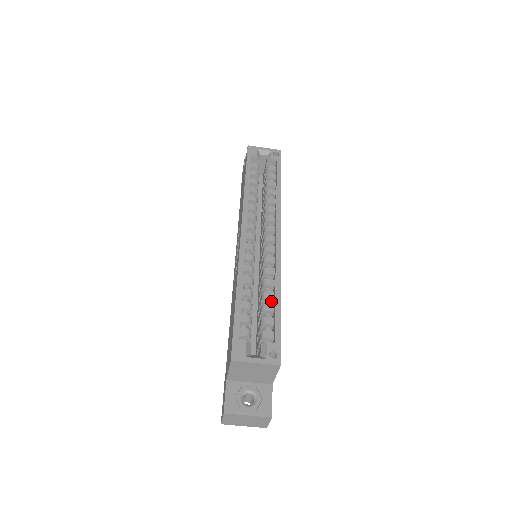
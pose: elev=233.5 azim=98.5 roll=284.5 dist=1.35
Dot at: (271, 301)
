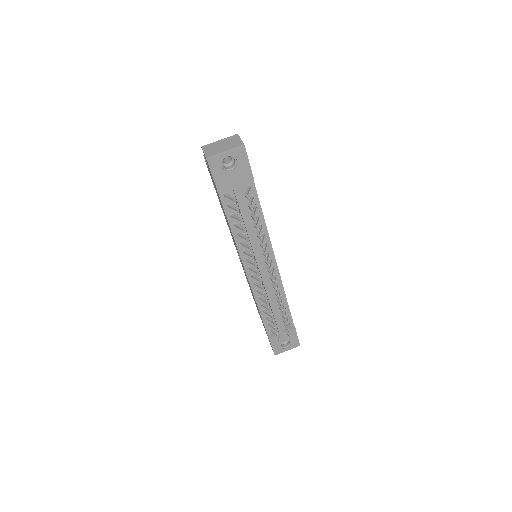
Dot at: occluded
